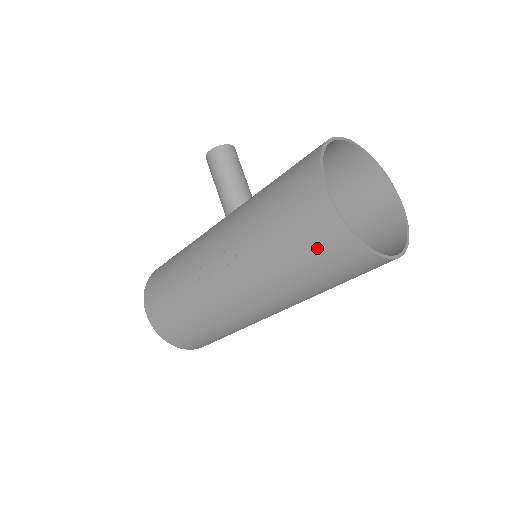
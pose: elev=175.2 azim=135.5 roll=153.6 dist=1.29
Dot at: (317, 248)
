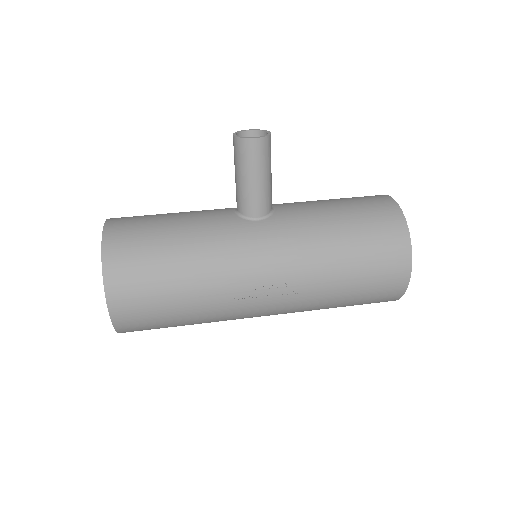
Dot at: (372, 299)
